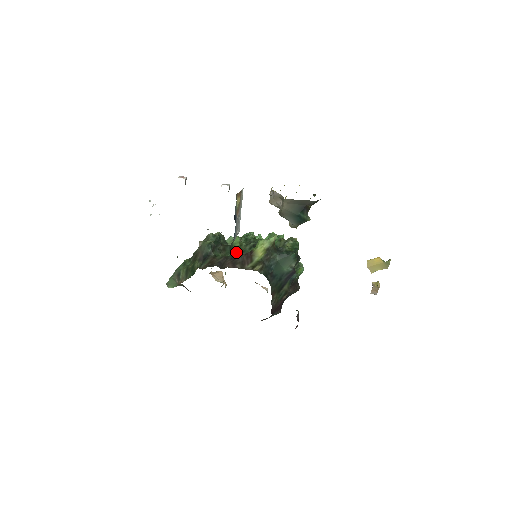
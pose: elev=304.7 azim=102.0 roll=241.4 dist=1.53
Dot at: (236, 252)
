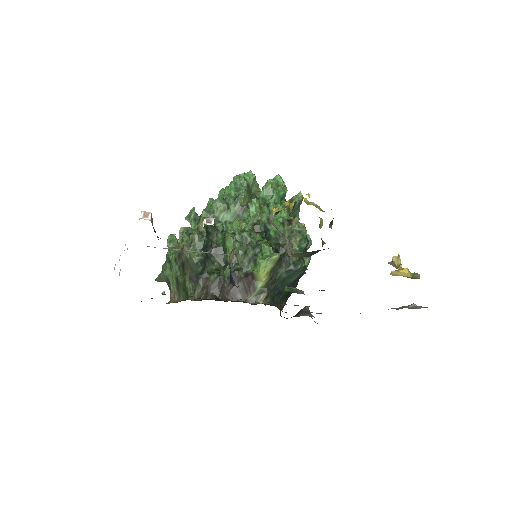
Dot at: (233, 273)
